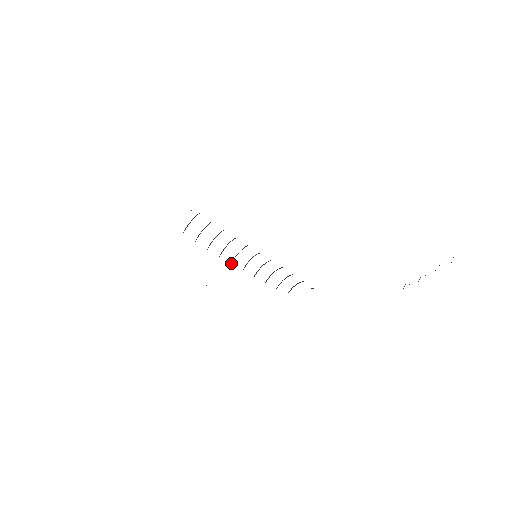
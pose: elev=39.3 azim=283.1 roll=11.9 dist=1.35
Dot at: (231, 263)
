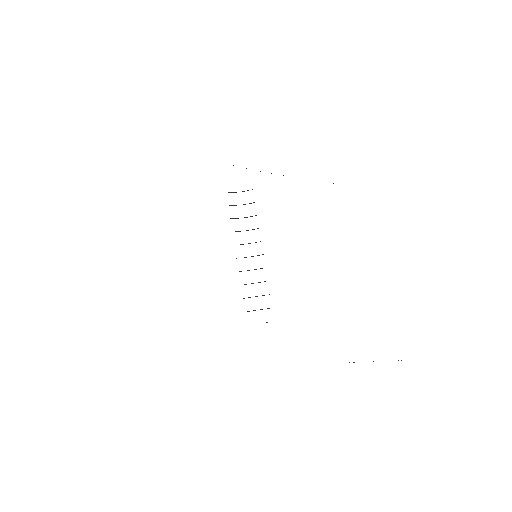
Dot at: occluded
